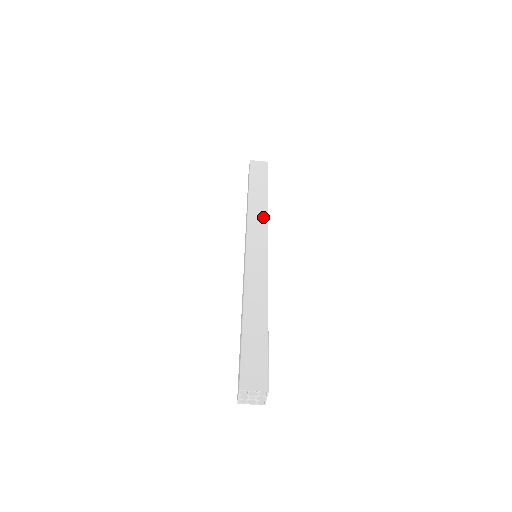
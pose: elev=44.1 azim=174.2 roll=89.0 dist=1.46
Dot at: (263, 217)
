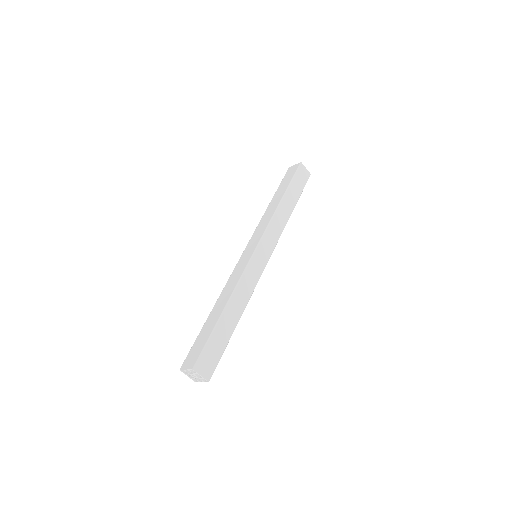
Dot at: (281, 227)
